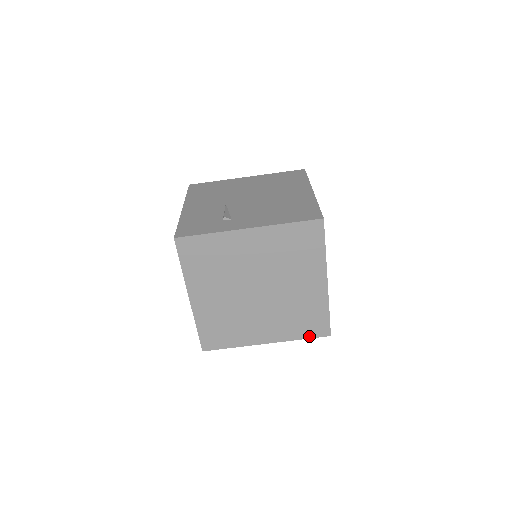
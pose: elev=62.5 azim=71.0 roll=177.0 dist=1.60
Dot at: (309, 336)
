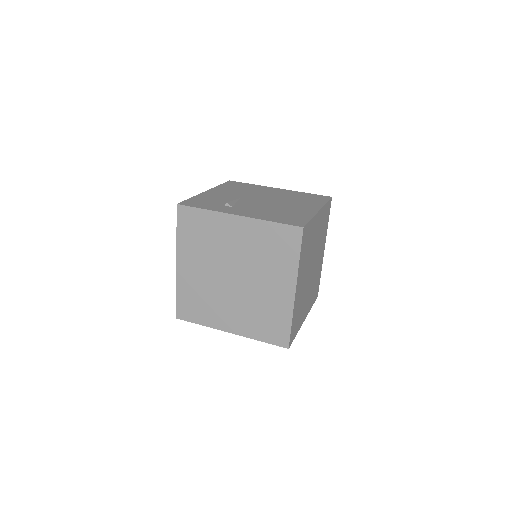
Dot at: (269, 341)
